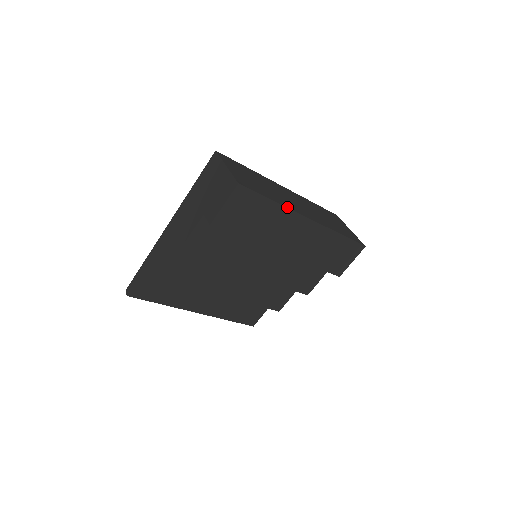
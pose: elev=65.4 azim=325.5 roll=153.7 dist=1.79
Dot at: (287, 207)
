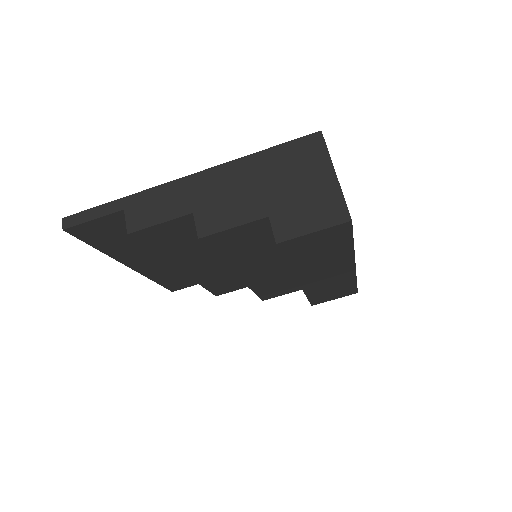
Dot at: (354, 251)
